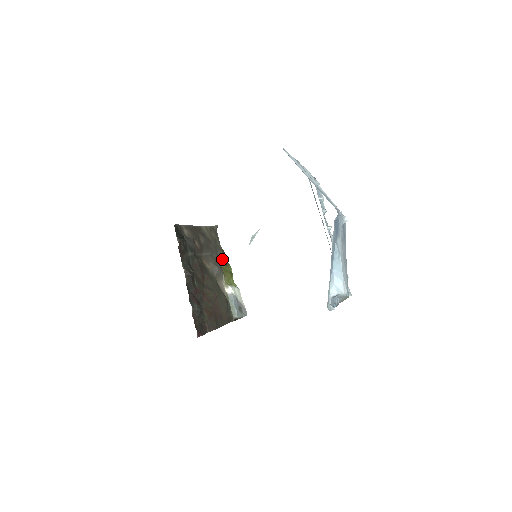
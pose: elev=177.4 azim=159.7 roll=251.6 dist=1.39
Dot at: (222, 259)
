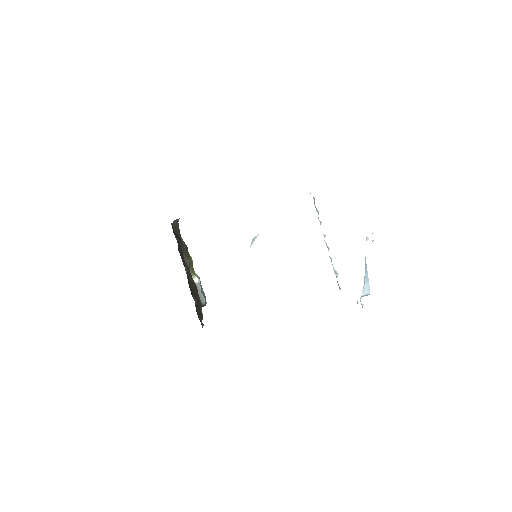
Dot at: (186, 250)
